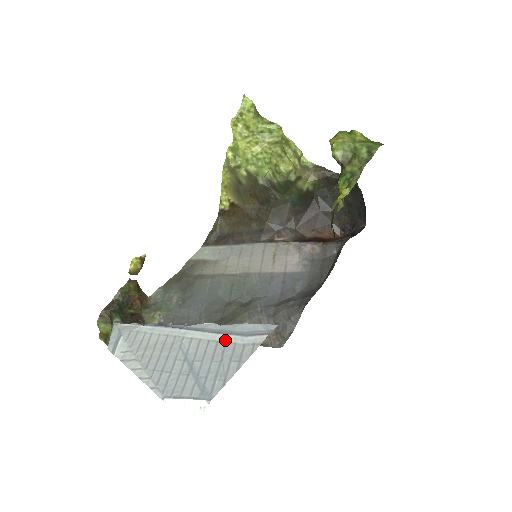
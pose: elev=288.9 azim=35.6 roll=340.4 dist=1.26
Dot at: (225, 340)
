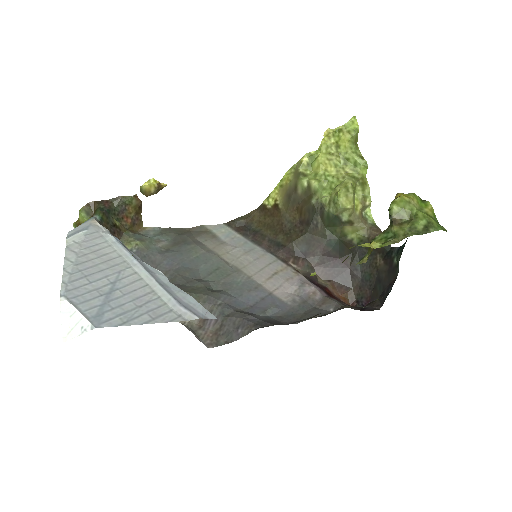
Dot at: (161, 294)
